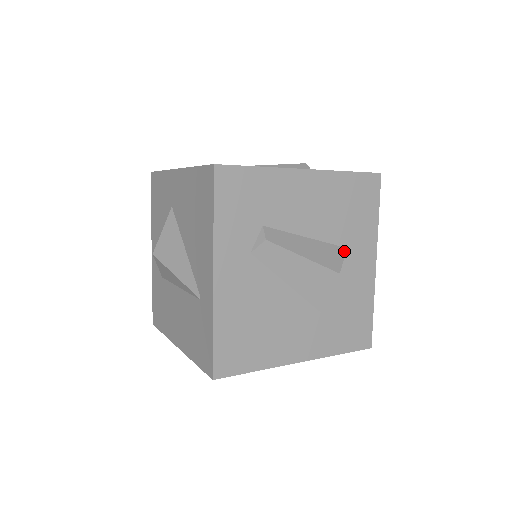
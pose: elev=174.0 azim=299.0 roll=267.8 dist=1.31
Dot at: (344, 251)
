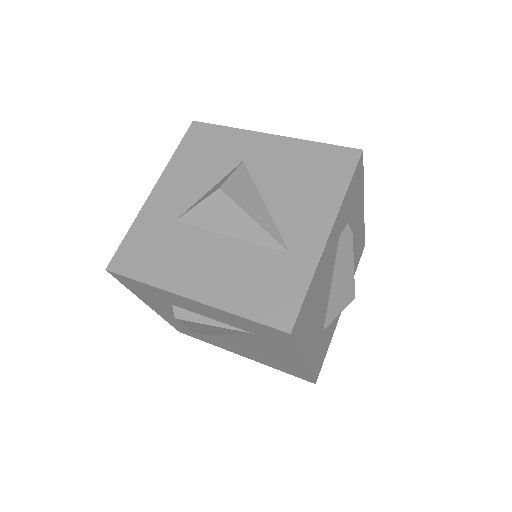
Dot at: occluded
